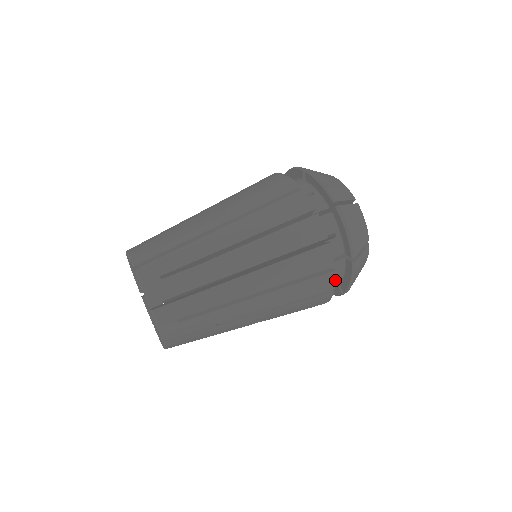
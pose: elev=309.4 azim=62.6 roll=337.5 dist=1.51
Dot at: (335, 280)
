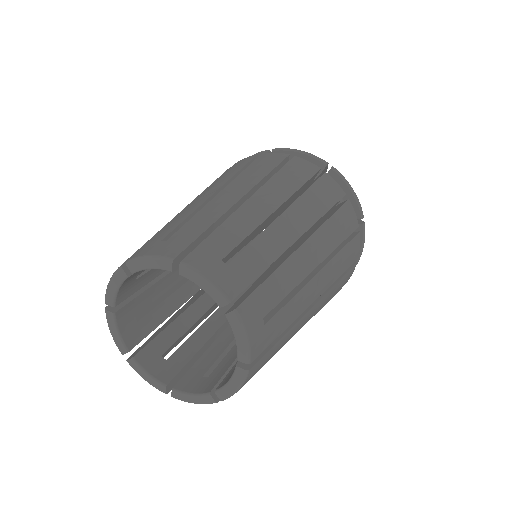
Dot at: occluded
